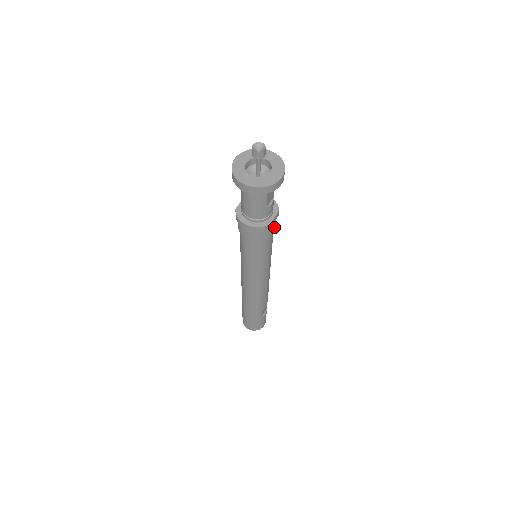
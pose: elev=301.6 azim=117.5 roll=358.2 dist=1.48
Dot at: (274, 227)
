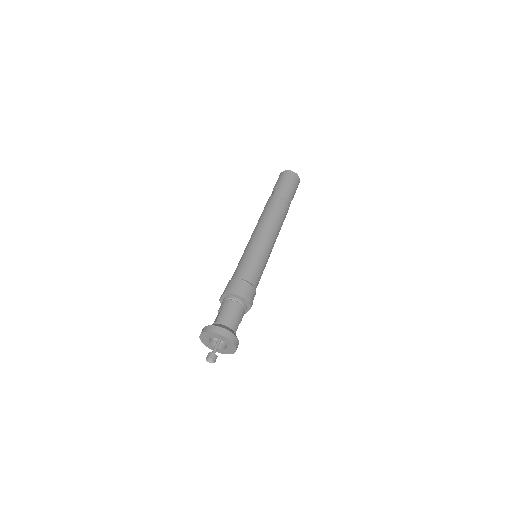
Dot at: occluded
